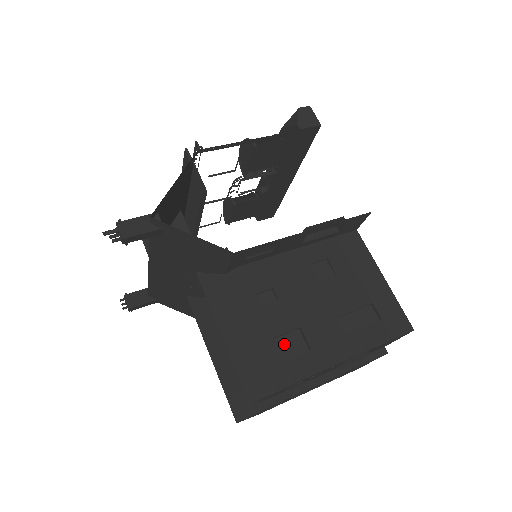
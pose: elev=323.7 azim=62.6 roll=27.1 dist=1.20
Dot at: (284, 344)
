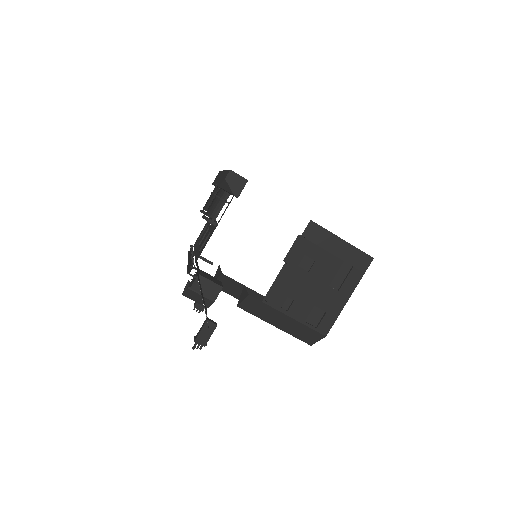
Dot at: (311, 318)
